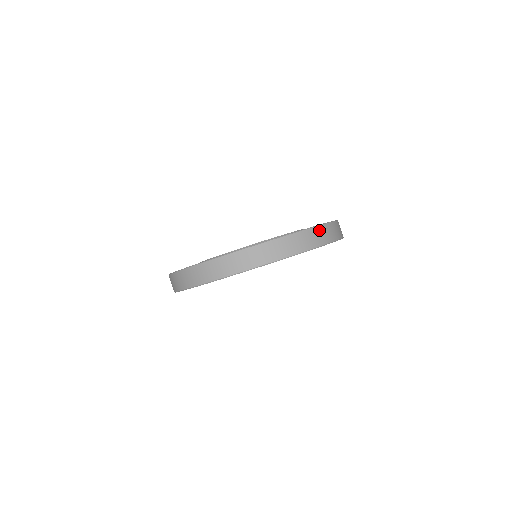
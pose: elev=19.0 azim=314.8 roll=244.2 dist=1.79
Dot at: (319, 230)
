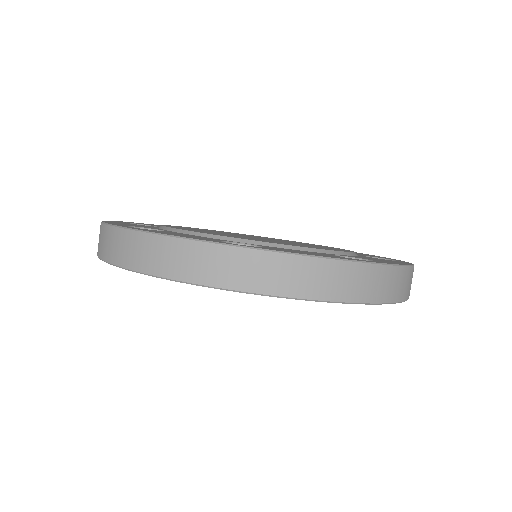
Dot at: (296, 264)
